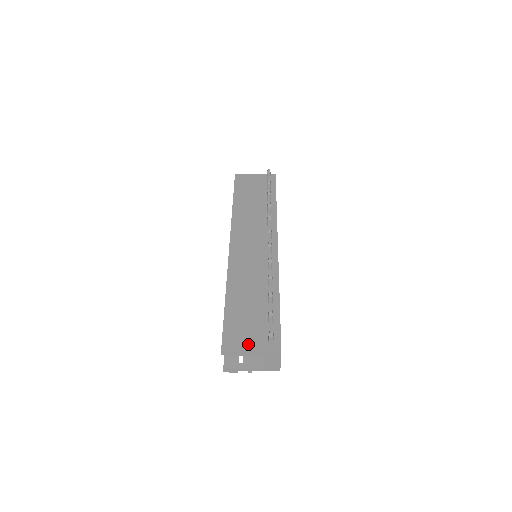
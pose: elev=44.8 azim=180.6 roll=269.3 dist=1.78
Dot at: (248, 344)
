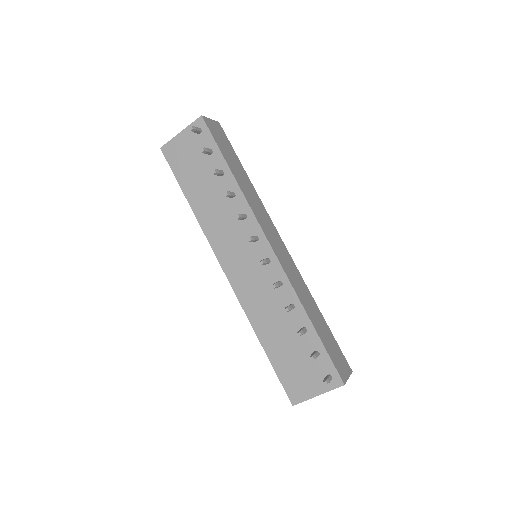
Dot at: (311, 390)
